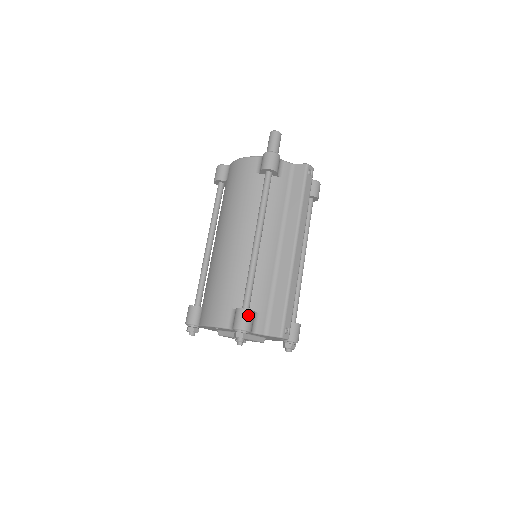
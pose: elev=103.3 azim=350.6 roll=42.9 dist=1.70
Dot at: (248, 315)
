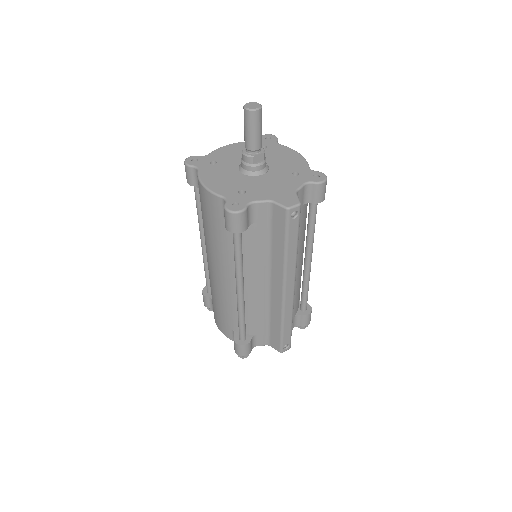
Dot at: (244, 348)
